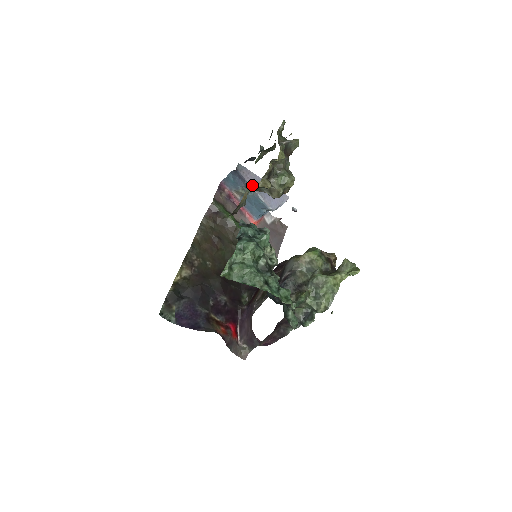
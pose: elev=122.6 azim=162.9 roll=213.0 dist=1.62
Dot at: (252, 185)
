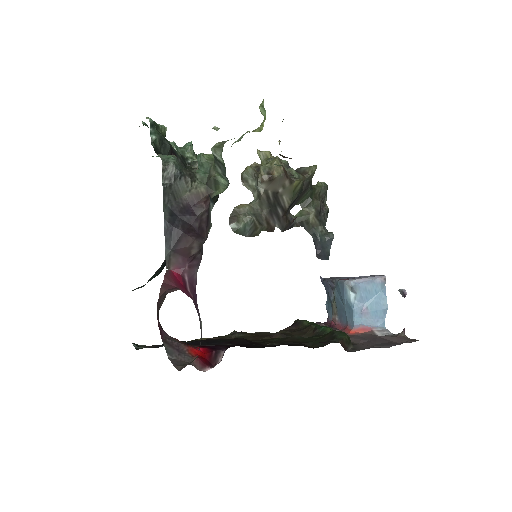
Dot at: (256, 198)
